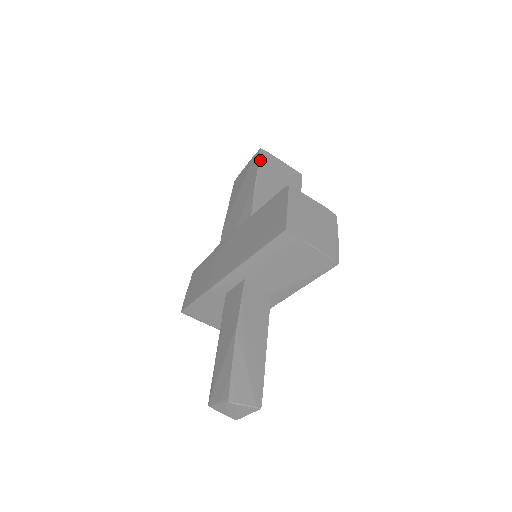
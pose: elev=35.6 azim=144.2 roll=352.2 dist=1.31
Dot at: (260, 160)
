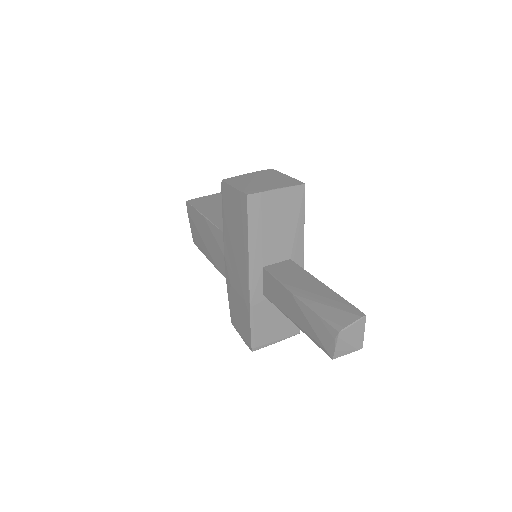
Dot at: (193, 206)
